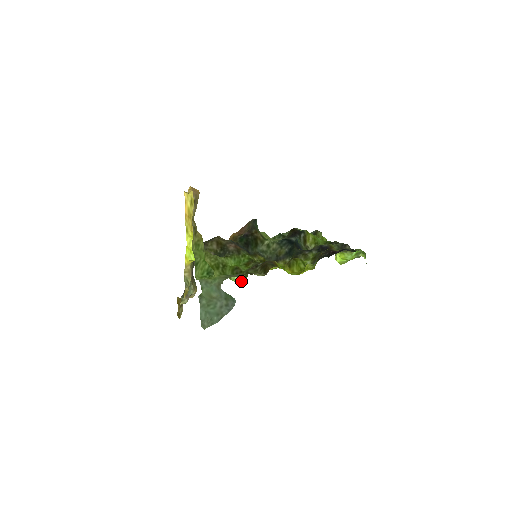
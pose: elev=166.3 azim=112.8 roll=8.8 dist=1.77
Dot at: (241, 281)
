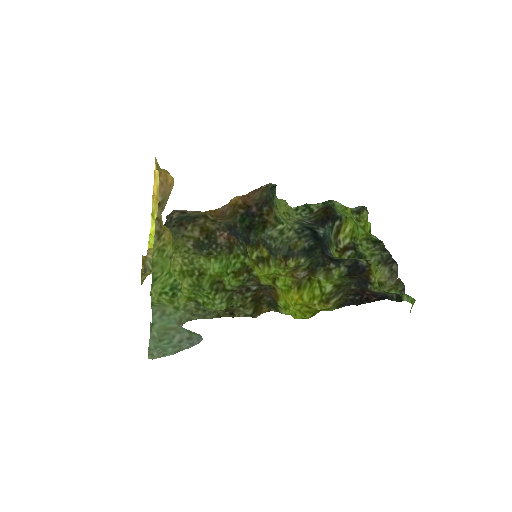
Dot at: occluded
